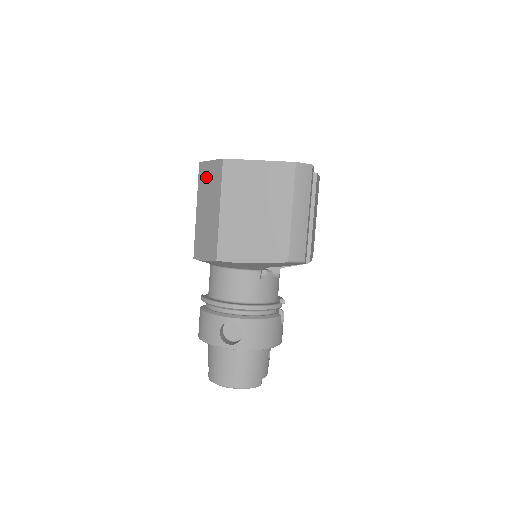
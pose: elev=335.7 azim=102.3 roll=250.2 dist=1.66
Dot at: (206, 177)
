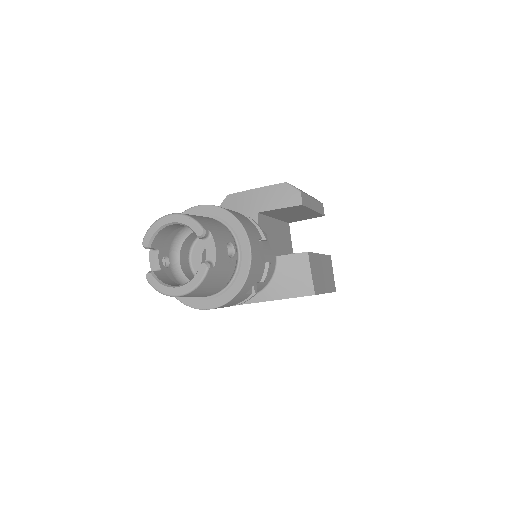
Dot at: occluded
